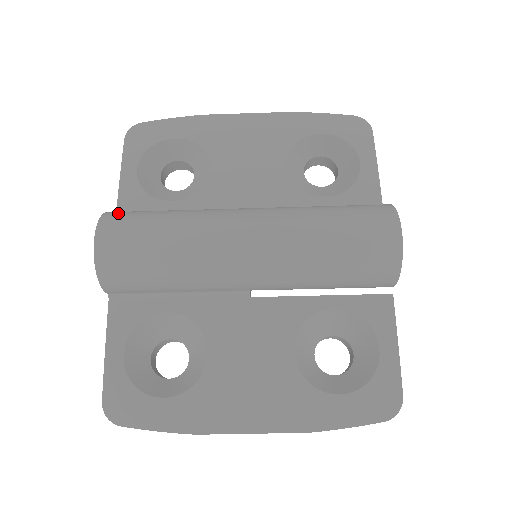
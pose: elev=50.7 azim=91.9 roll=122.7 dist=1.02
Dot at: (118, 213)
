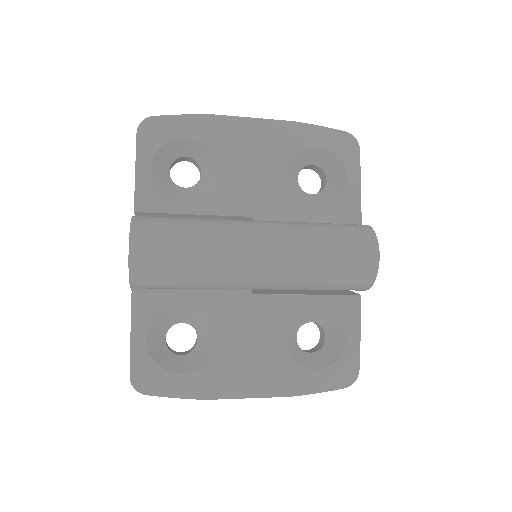
Dot at: (145, 222)
